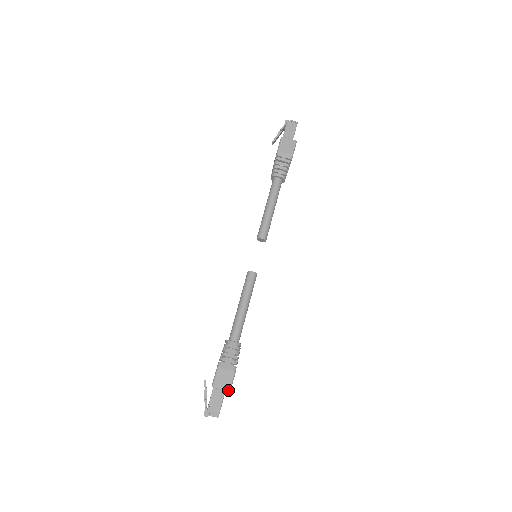
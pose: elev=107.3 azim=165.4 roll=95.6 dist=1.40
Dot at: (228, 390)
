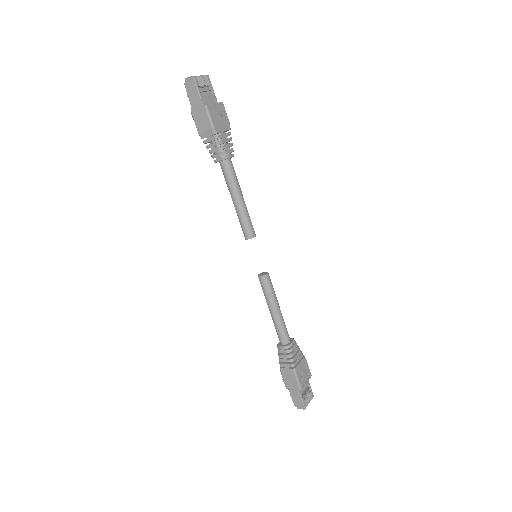
Dot at: (298, 389)
